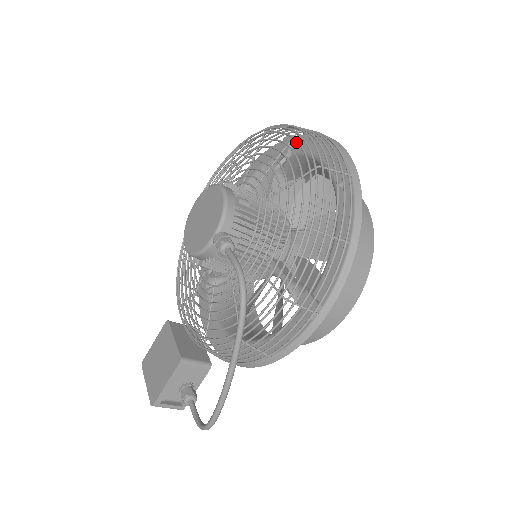
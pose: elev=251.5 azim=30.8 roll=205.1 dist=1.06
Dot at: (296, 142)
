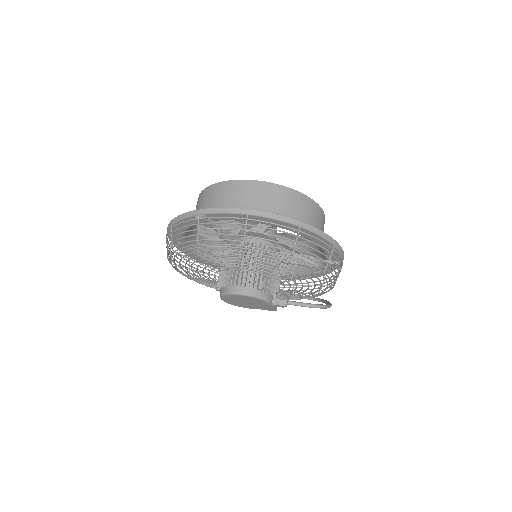
Dot at: occluded
